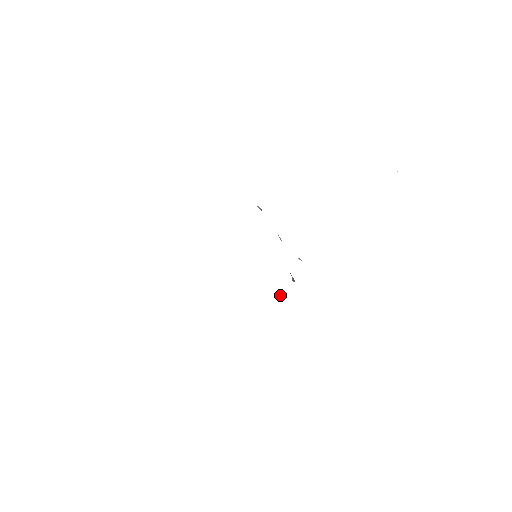
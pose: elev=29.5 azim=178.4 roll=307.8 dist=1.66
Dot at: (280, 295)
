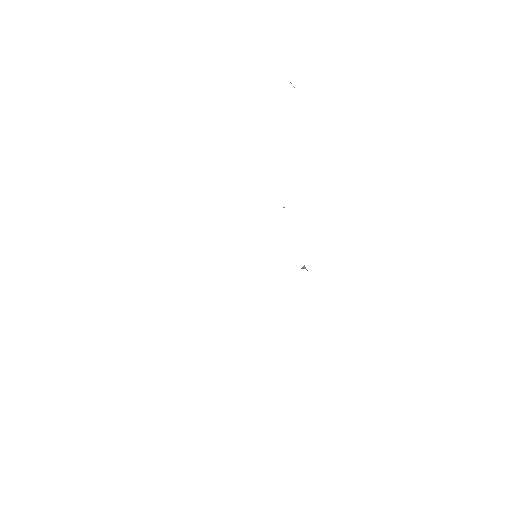
Dot at: (304, 267)
